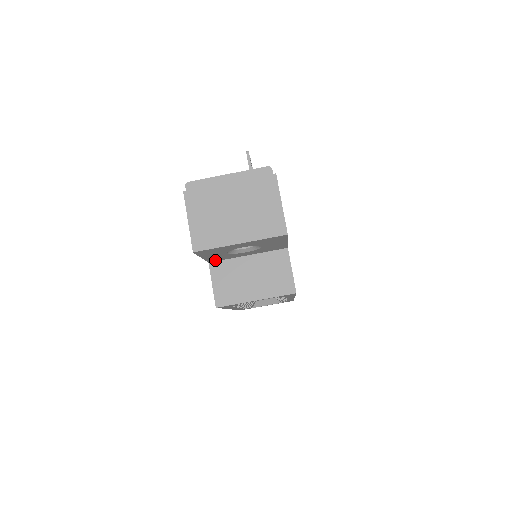
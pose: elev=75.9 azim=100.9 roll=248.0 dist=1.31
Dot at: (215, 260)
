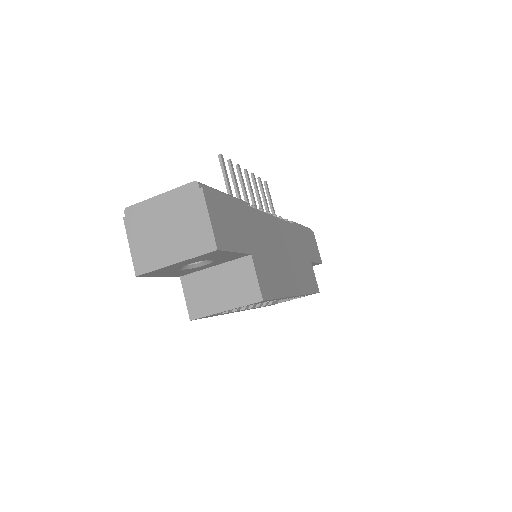
Dot at: (183, 274)
